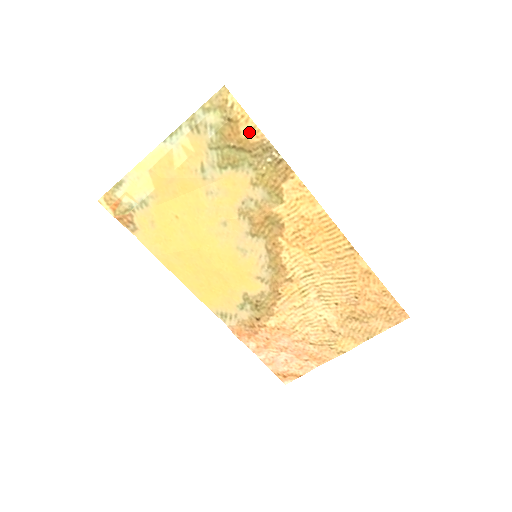
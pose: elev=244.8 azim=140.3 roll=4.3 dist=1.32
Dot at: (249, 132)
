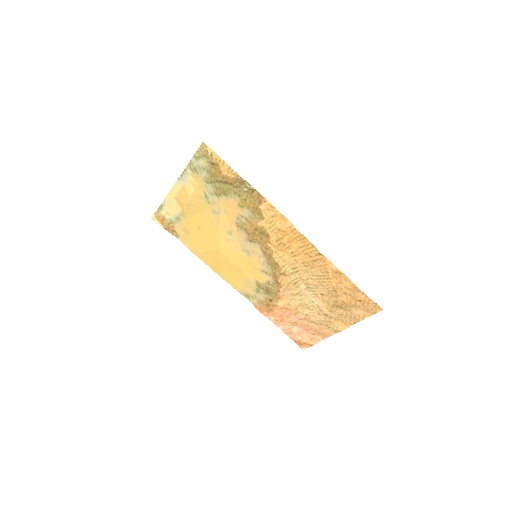
Dot at: (227, 171)
